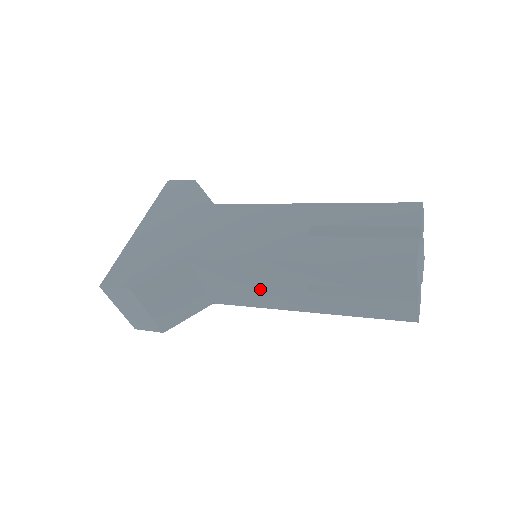
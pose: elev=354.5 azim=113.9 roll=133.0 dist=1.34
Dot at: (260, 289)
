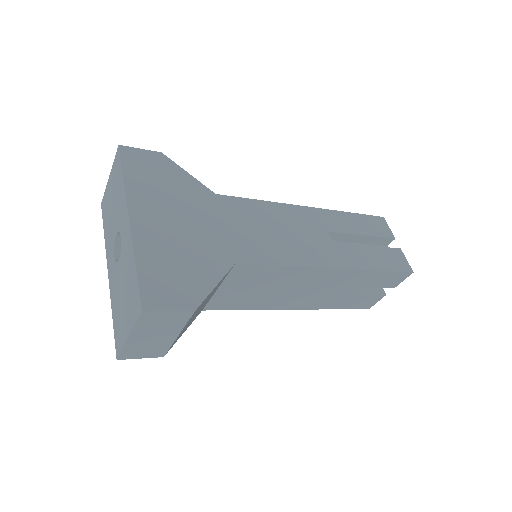
Dot at: (277, 293)
